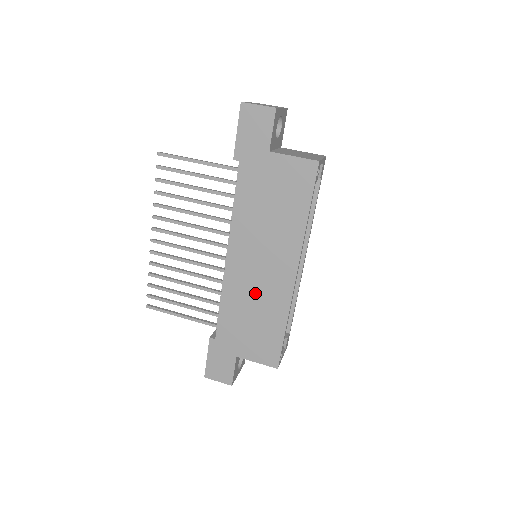
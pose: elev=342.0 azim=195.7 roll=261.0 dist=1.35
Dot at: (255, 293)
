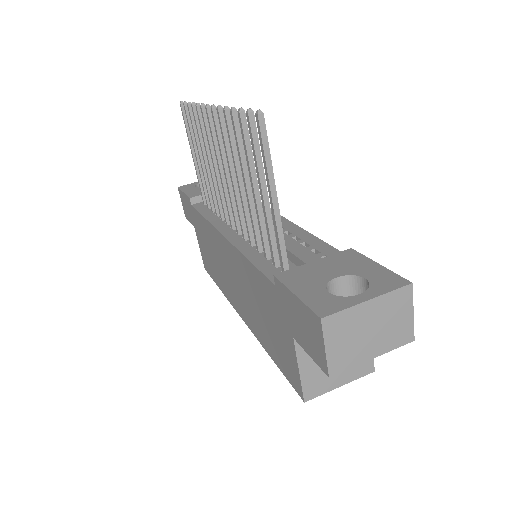
Dot at: (220, 263)
